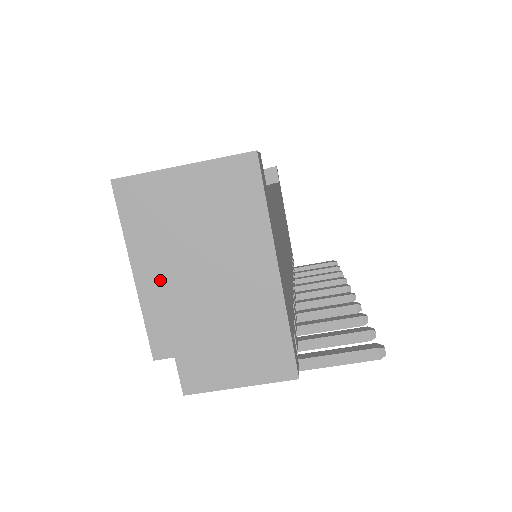
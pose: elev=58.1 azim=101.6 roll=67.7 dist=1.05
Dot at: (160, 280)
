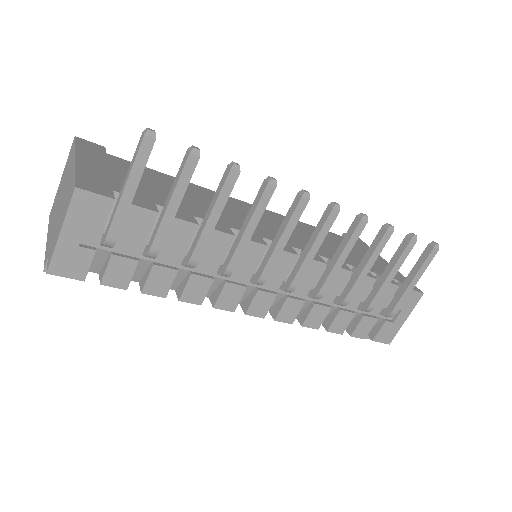
Dot at: (51, 229)
